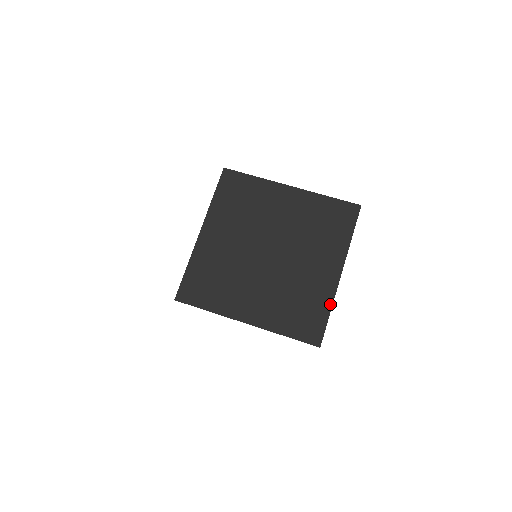
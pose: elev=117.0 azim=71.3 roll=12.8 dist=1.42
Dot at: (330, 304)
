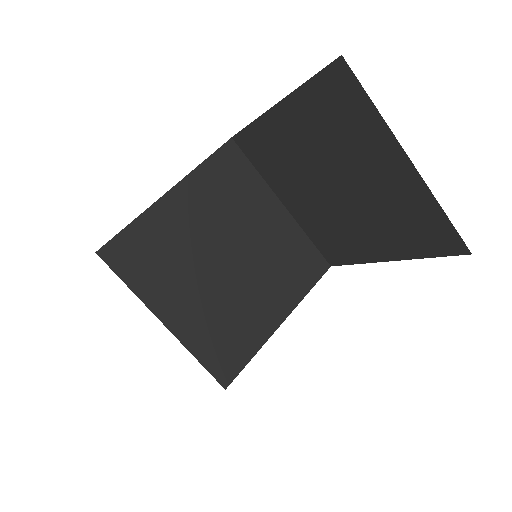
Dot at: (360, 262)
